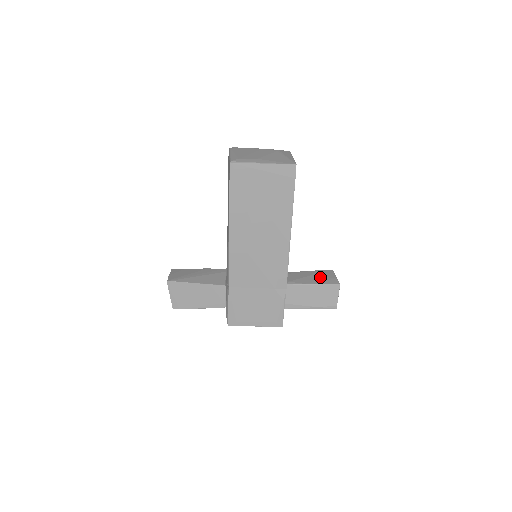
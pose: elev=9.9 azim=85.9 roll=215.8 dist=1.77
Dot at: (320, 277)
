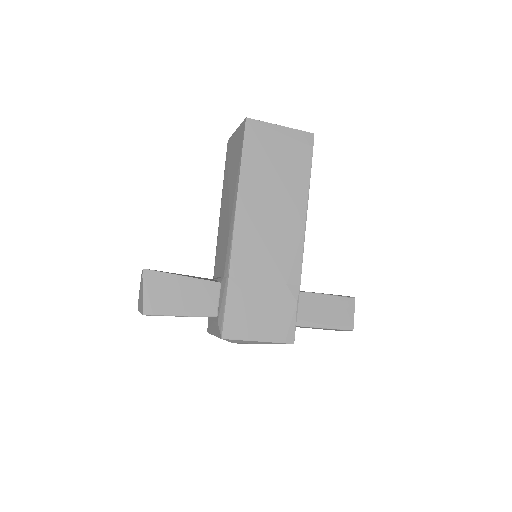
Dot at: occluded
